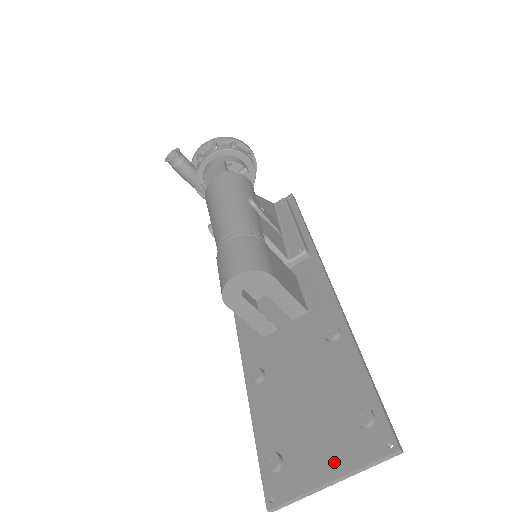
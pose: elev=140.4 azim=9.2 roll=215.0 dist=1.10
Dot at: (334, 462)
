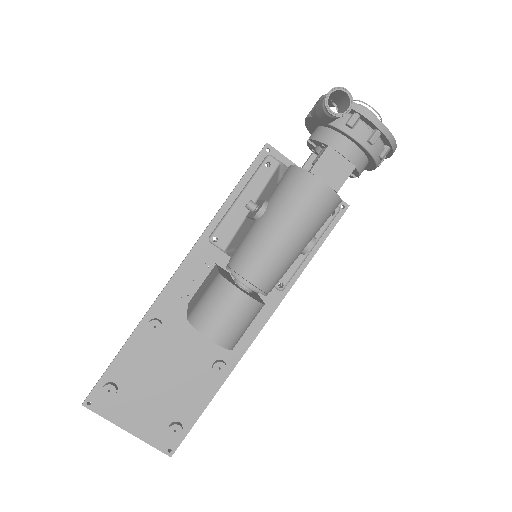
Dot at: (139, 427)
